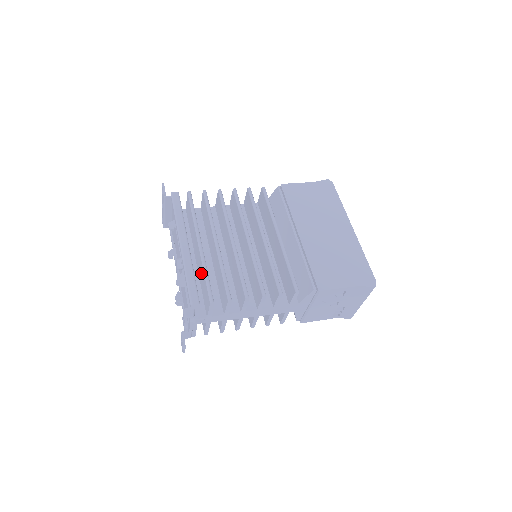
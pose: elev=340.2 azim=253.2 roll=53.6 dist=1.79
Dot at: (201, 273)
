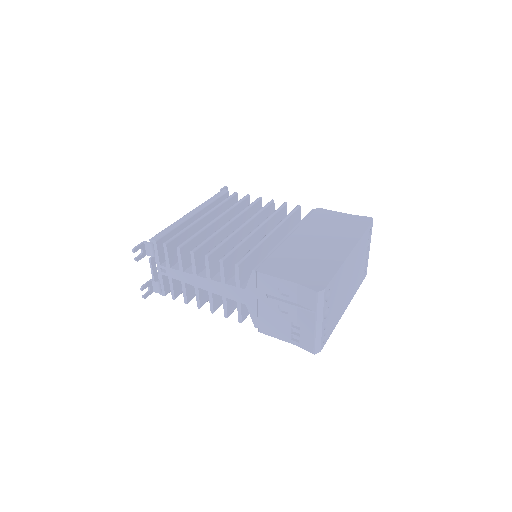
Dot at: occluded
